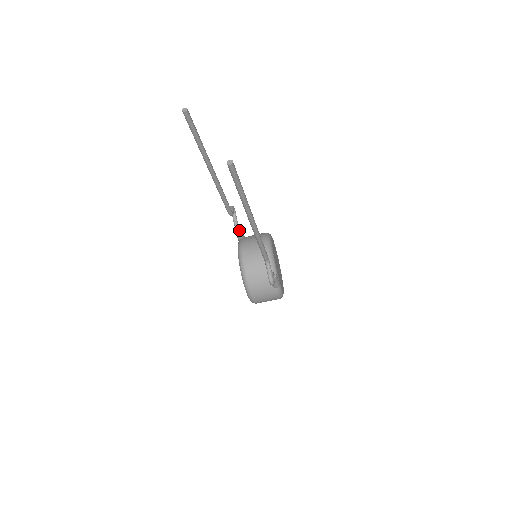
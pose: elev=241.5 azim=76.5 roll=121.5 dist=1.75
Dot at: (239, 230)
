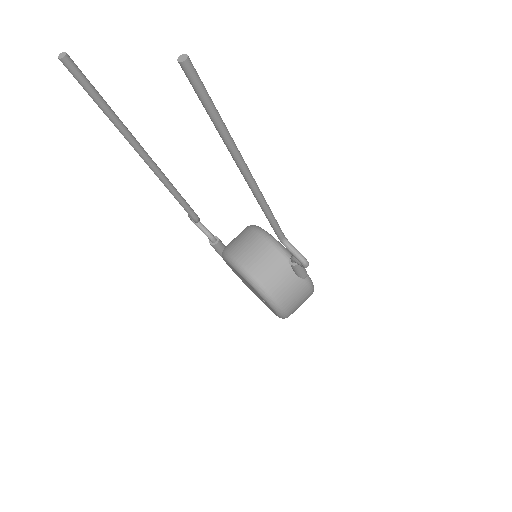
Dot at: (215, 239)
